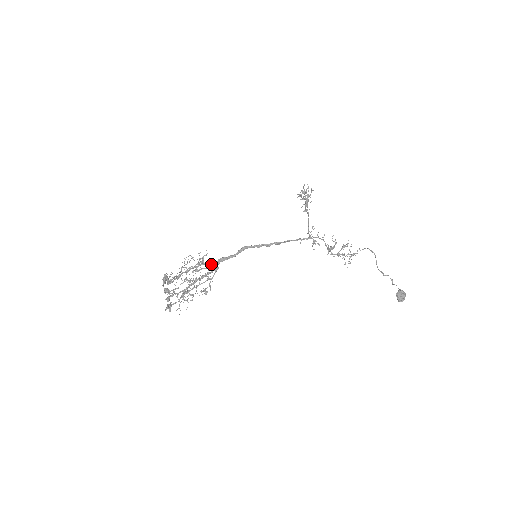
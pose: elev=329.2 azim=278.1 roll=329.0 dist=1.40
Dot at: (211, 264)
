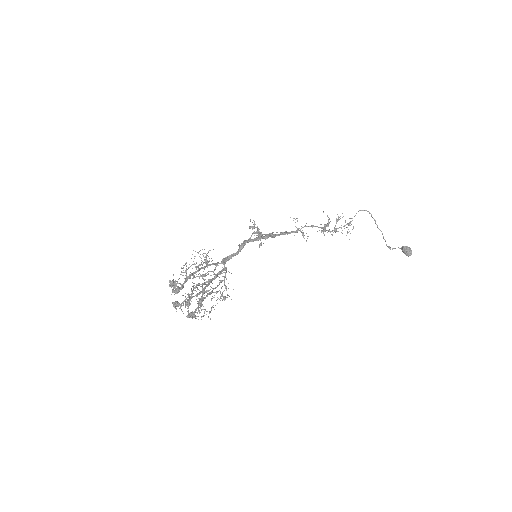
Dot at: (216, 266)
